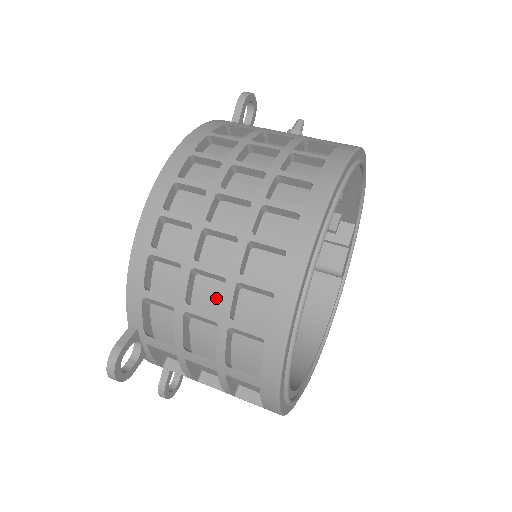
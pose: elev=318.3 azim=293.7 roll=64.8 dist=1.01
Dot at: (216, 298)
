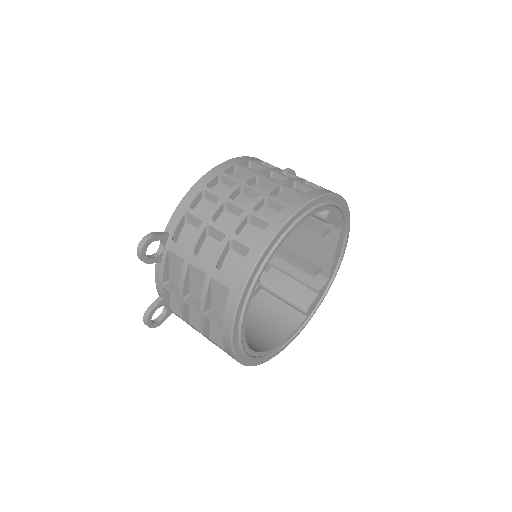
Dot at: (230, 225)
